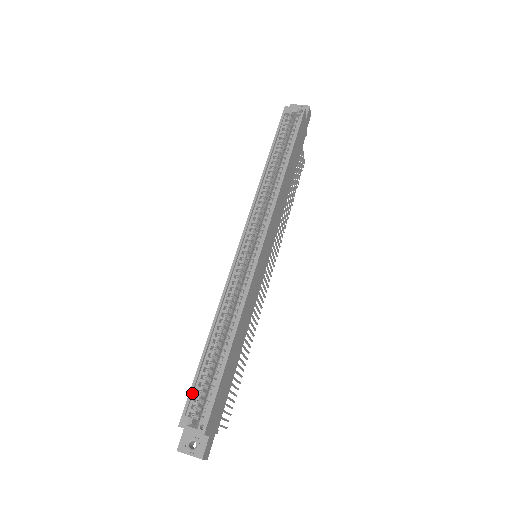
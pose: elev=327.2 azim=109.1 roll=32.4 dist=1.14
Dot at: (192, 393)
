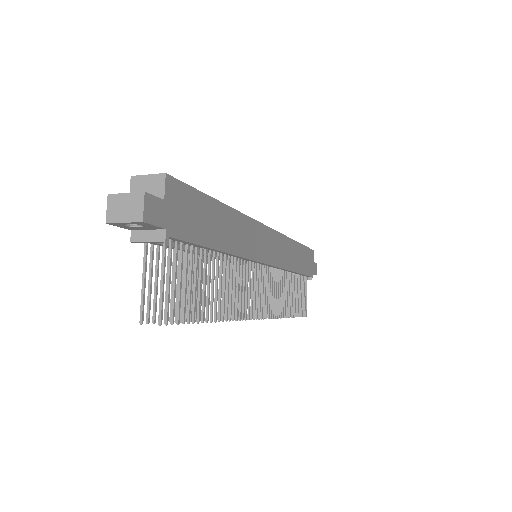
Dot at: occluded
